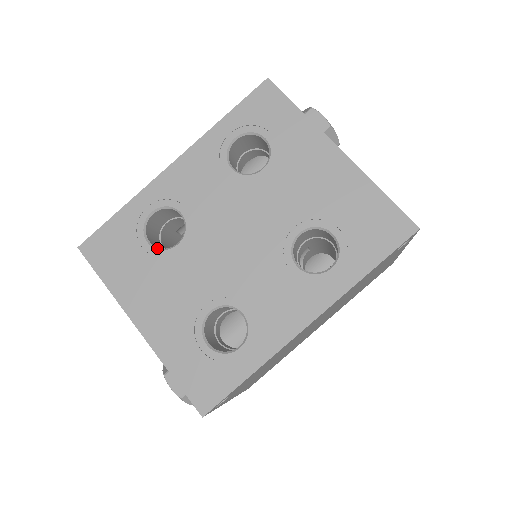
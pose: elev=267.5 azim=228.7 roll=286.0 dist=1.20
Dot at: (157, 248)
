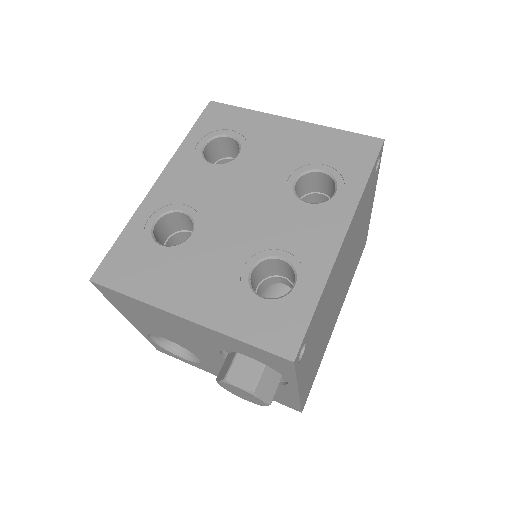
Dot at: (173, 246)
